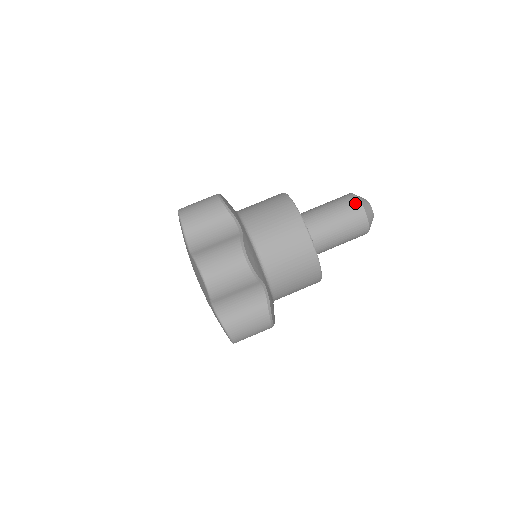
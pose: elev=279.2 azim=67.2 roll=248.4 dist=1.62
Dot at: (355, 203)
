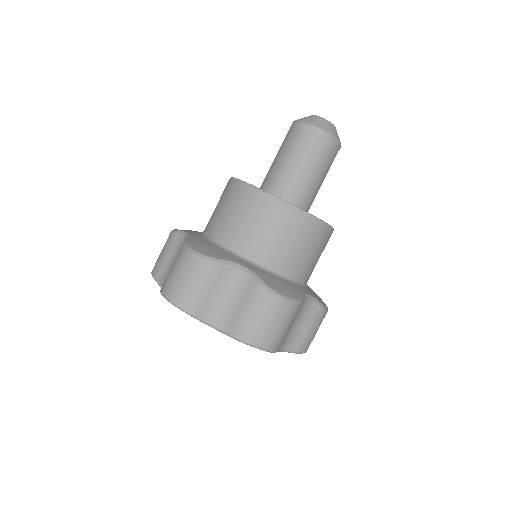
Dot at: (293, 127)
